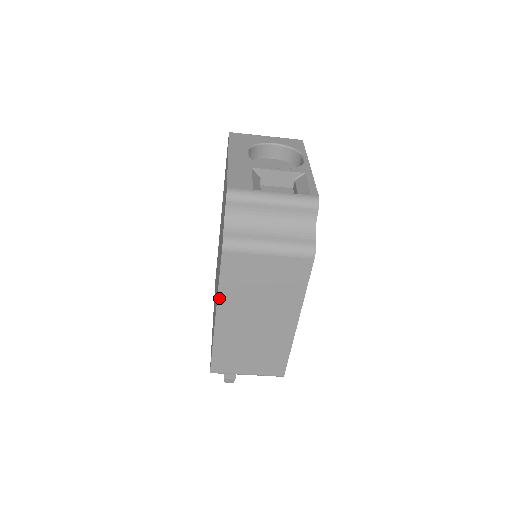
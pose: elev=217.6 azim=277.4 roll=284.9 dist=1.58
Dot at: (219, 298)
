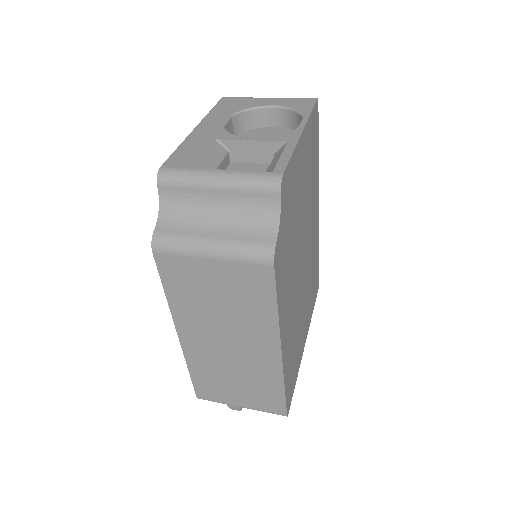
Dot at: (172, 311)
